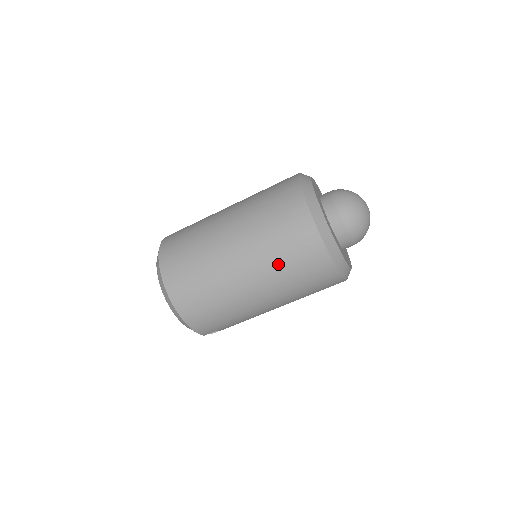
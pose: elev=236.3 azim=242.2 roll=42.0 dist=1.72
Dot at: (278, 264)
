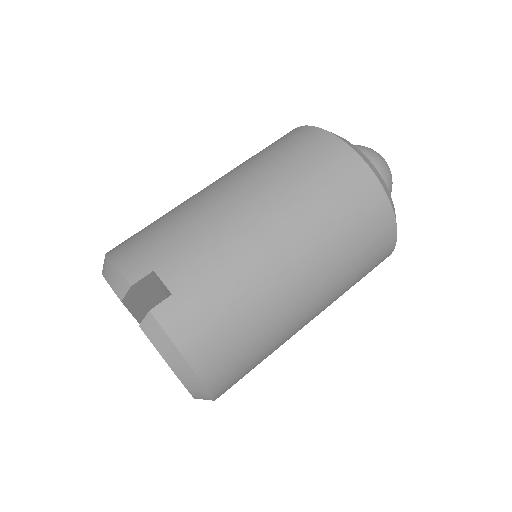
Dot at: occluded
